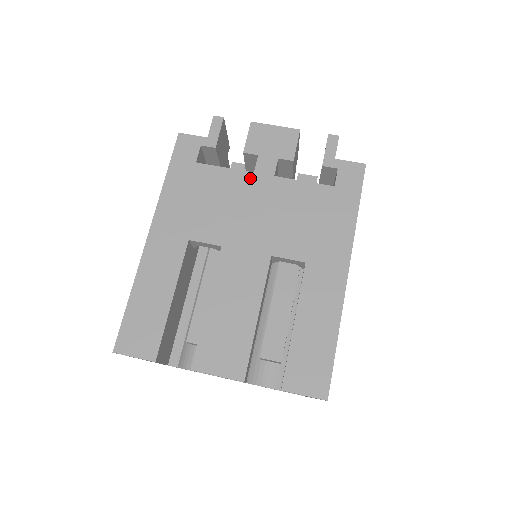
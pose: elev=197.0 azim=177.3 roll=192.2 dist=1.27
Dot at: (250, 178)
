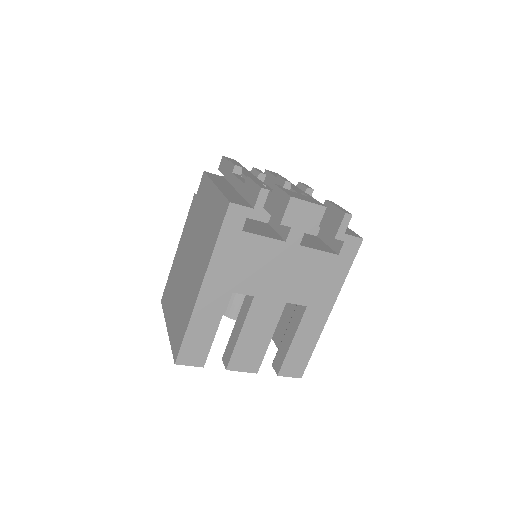
Dot at: (282, 246)
